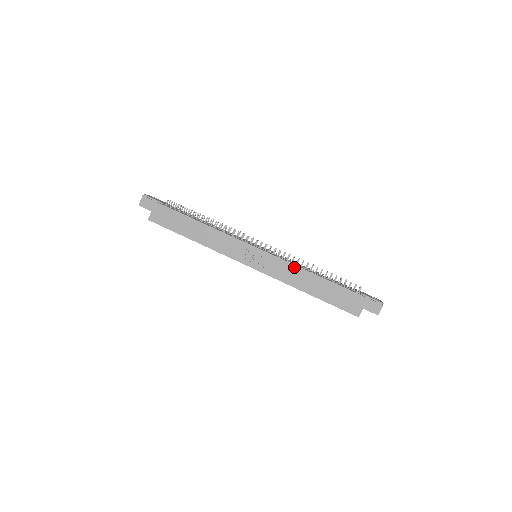
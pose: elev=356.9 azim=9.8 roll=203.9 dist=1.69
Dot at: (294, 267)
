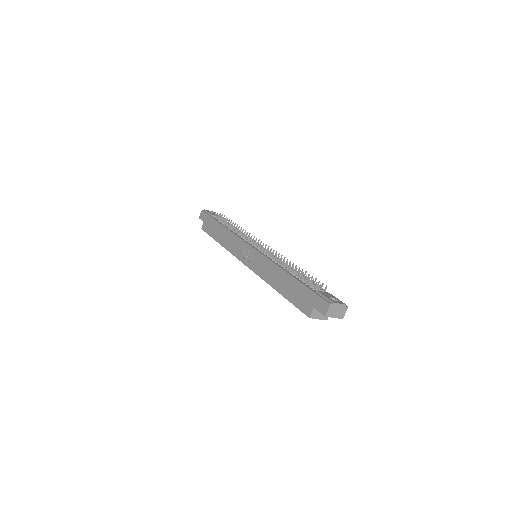
Dot at: (270, 263)
